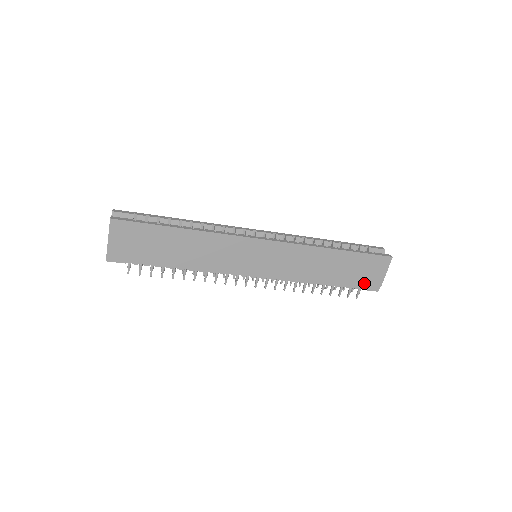
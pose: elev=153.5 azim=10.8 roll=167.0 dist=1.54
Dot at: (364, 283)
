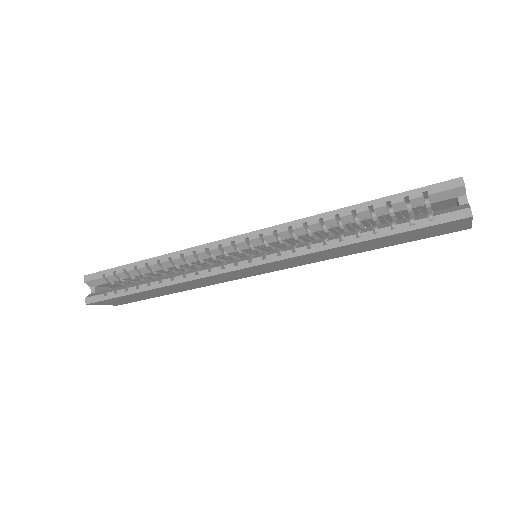
Dot at: (435, 235)
